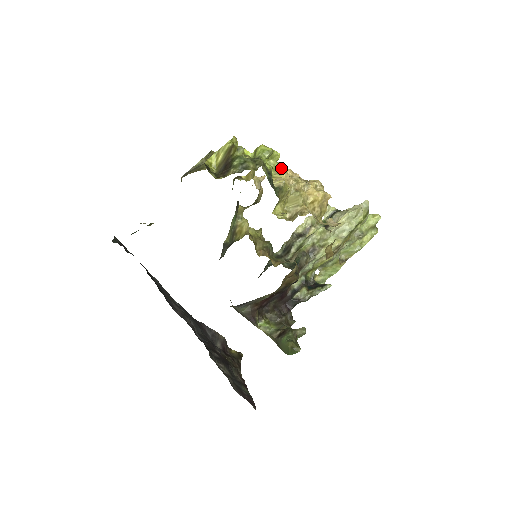
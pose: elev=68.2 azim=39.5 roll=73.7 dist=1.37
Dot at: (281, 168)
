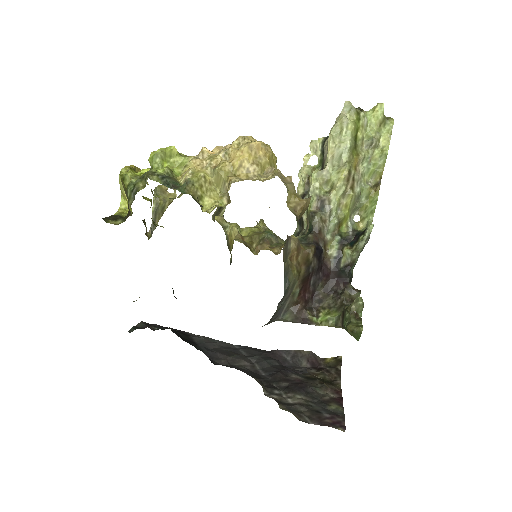
Dot at: (187, 158)
